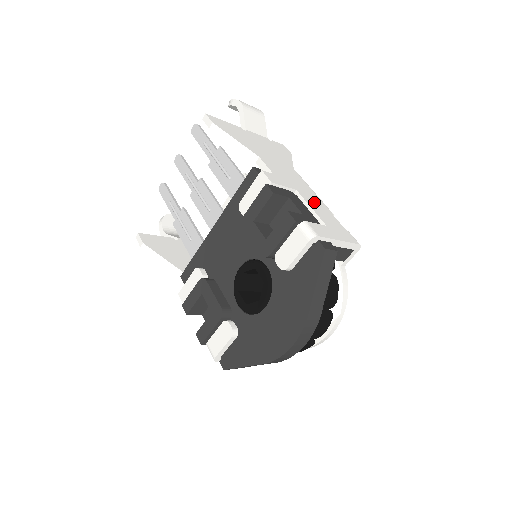
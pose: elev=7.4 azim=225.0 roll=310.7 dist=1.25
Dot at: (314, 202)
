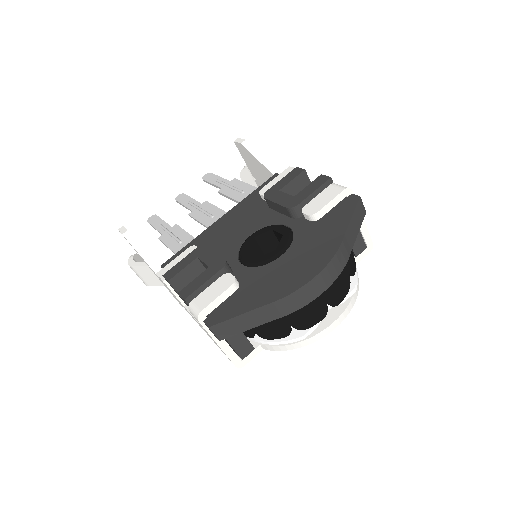
Dot at: occluded
